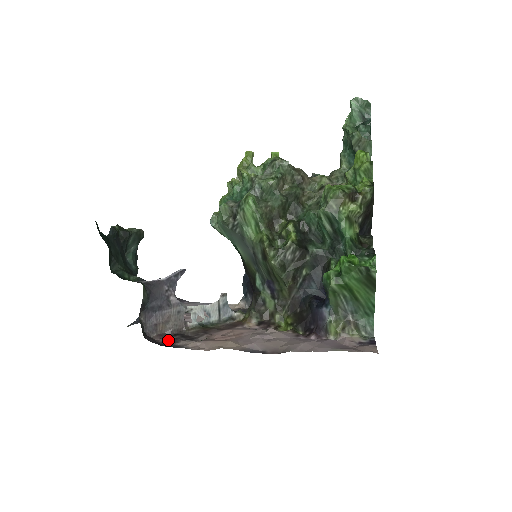
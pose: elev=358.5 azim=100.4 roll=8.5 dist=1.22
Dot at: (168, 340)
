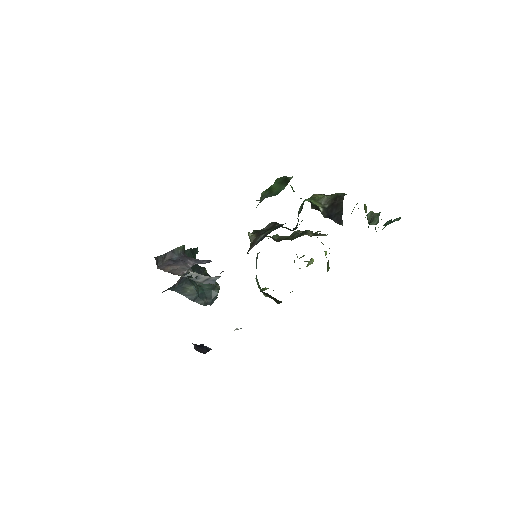
Dot at: occluded
